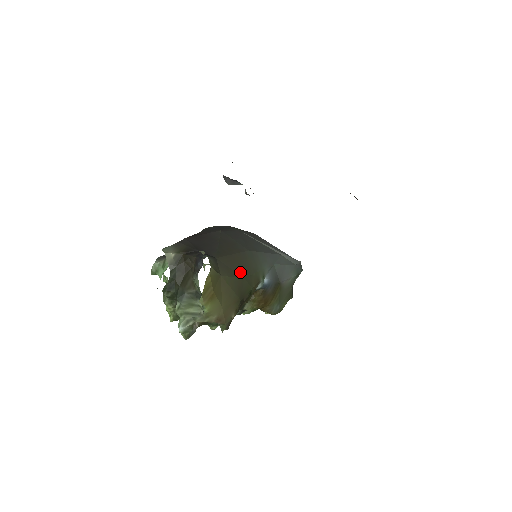
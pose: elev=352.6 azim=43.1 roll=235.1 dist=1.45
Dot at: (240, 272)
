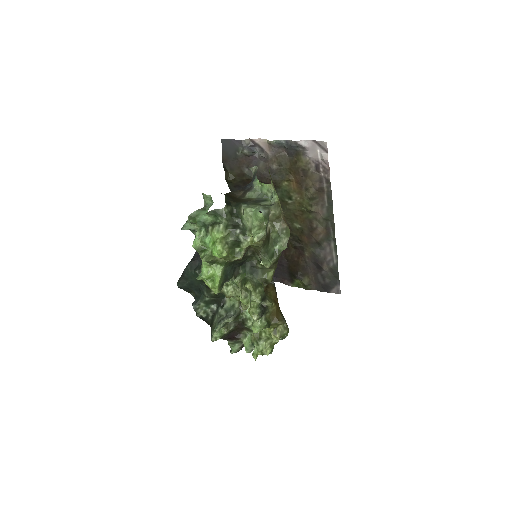
Dot at: occluded
